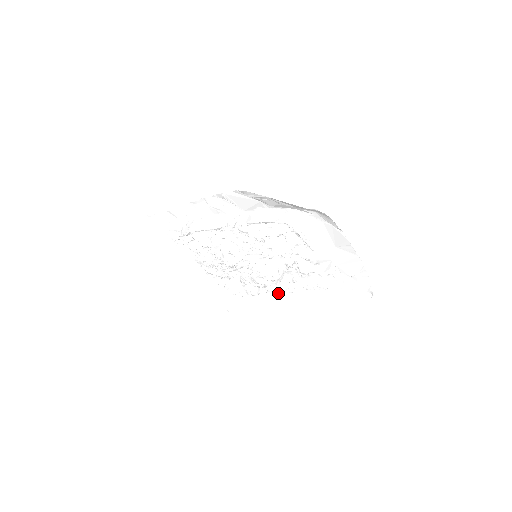
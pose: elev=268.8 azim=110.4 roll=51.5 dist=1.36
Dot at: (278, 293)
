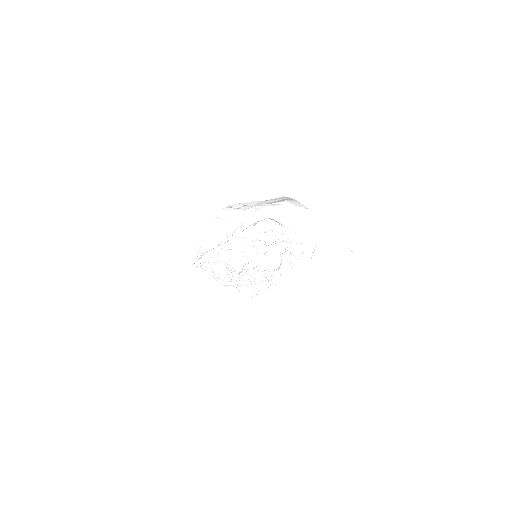
Dot at: (283, 285)
